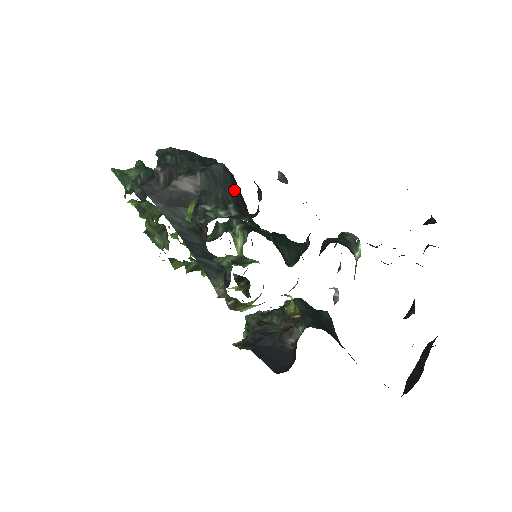
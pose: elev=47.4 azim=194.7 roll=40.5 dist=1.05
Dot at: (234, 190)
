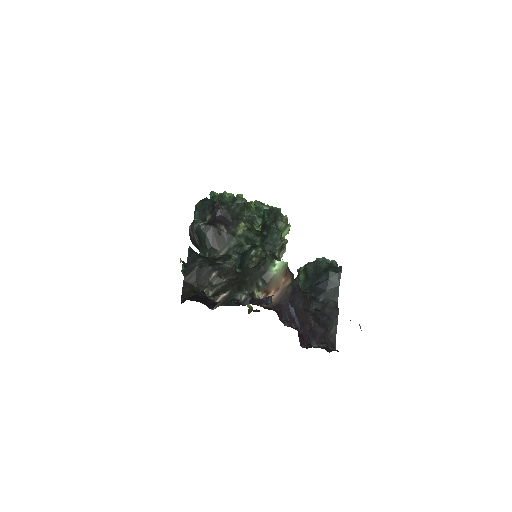
Dot at: (210, 240)
